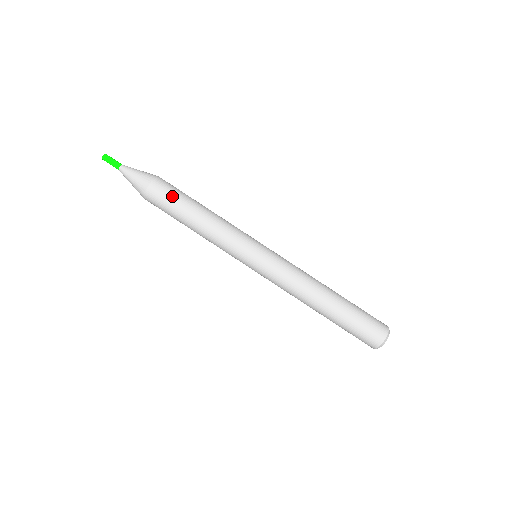
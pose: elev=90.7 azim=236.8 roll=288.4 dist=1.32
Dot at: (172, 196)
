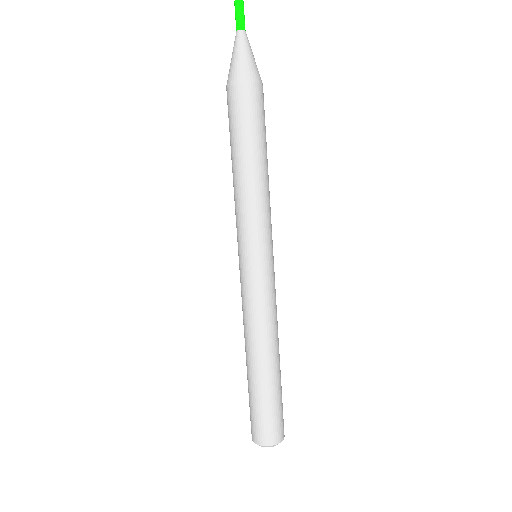
Dot at: (264, 119)
